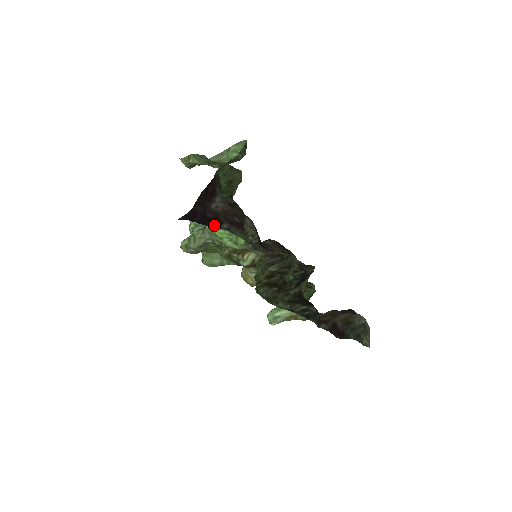
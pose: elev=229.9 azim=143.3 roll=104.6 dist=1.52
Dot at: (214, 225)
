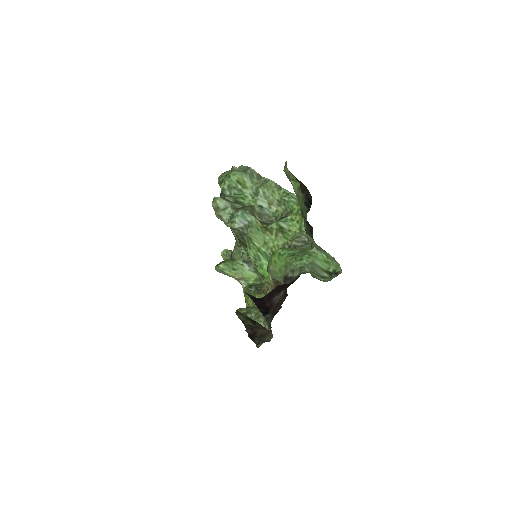
Dot at: (263, 312)
